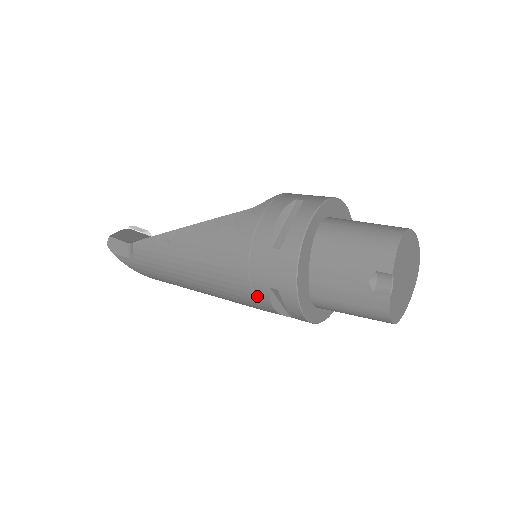
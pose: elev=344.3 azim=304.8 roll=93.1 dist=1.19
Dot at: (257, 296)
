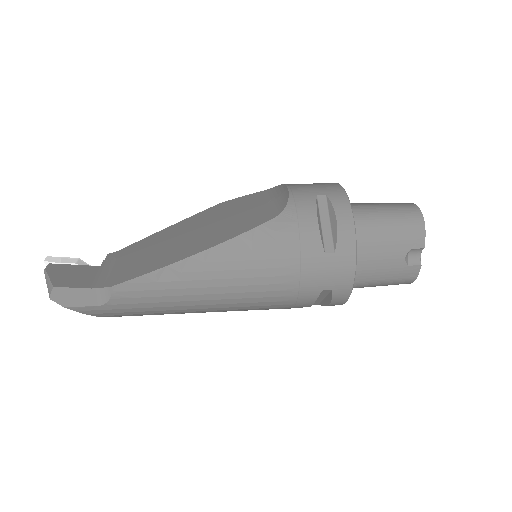
Dot at: (301, 301)
